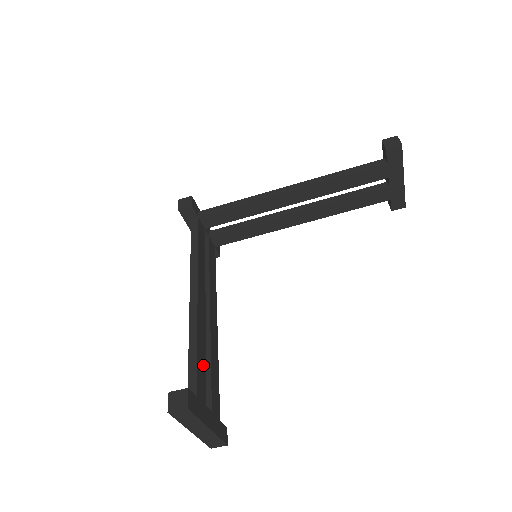
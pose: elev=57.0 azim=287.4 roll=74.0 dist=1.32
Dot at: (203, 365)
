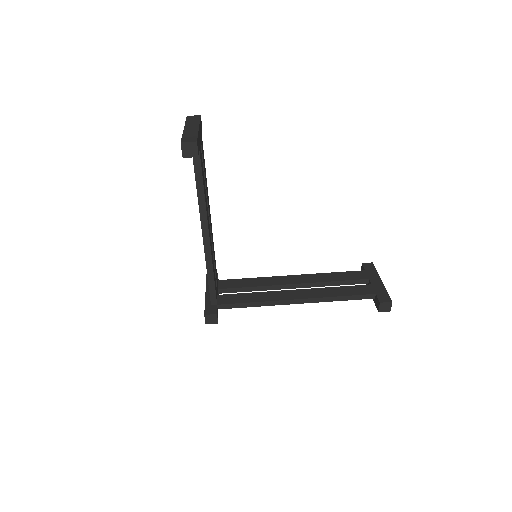
Dot at: (204, 167)
